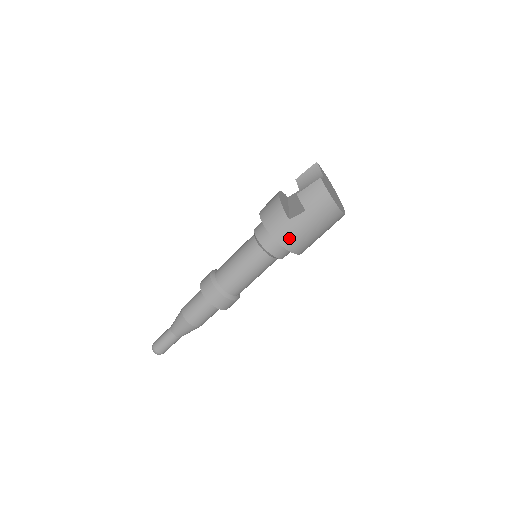
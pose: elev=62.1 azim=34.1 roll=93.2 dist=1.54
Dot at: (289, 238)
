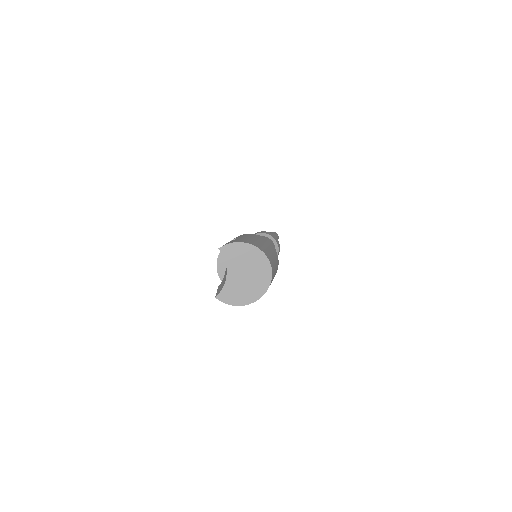
Dot at: occluded
